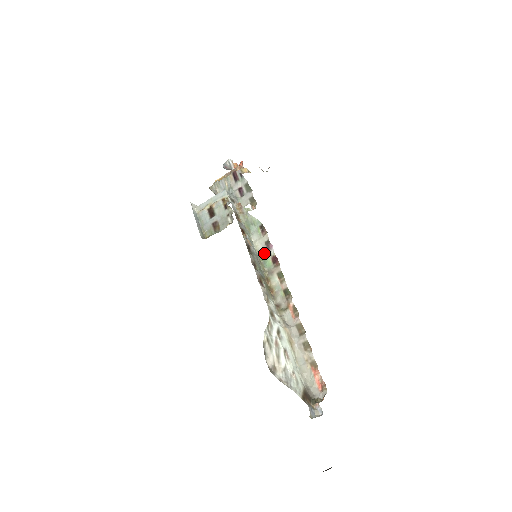
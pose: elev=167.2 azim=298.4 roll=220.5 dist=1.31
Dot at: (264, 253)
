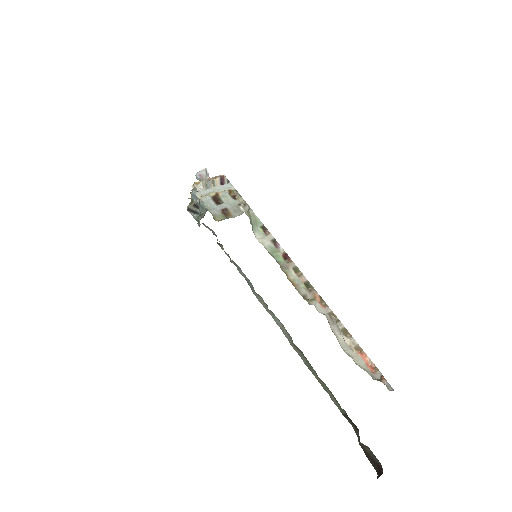
Dot at: (273, 250)
